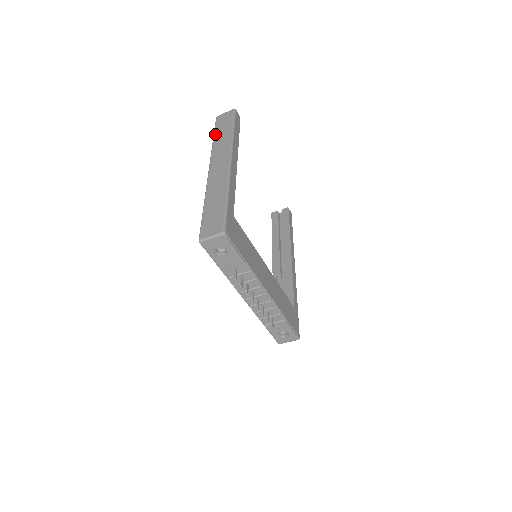
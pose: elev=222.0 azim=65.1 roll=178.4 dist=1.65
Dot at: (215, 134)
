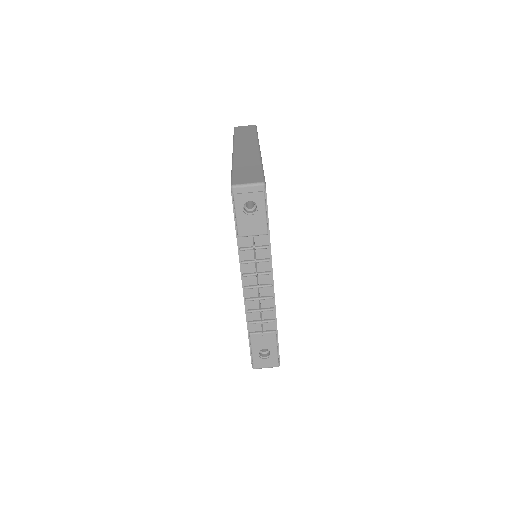
Dot at: (236, 134)
